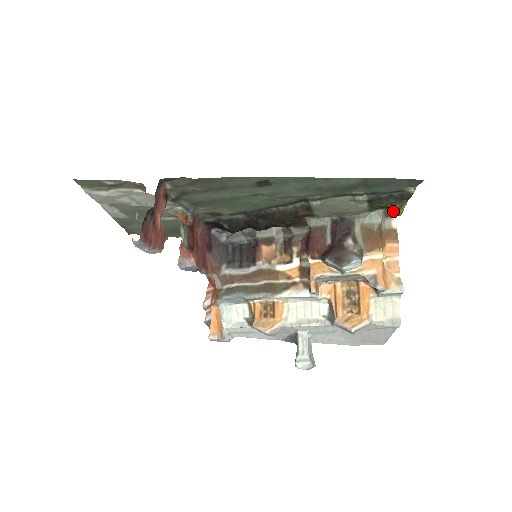
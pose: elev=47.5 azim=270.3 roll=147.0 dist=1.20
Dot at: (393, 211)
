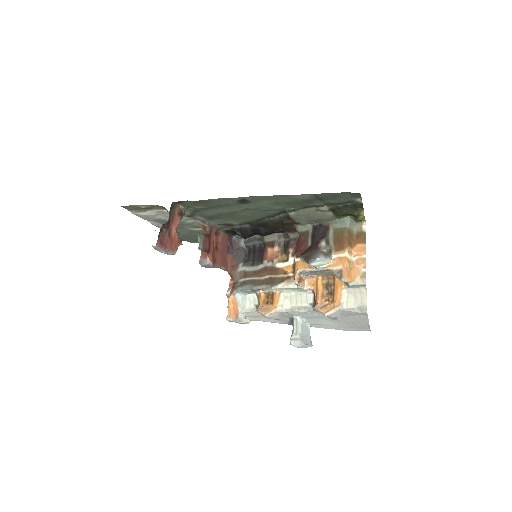
Dot at: (356, 217)
